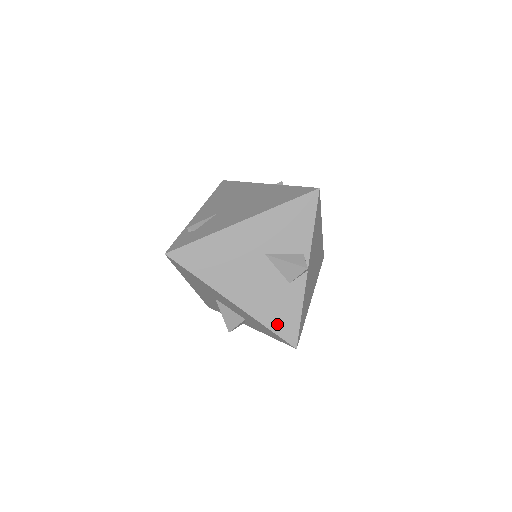
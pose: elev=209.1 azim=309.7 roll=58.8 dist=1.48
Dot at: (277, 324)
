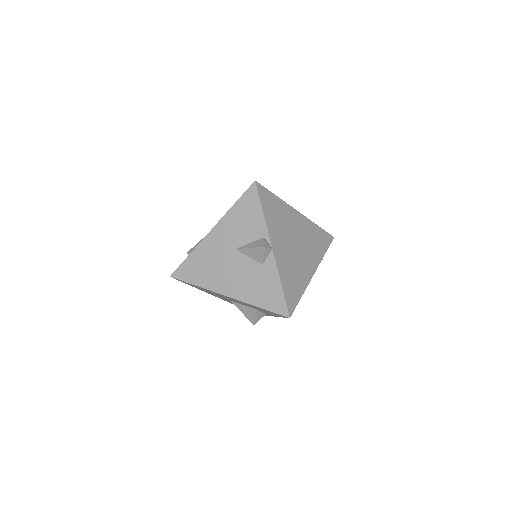
Dot at: (266, 302)
